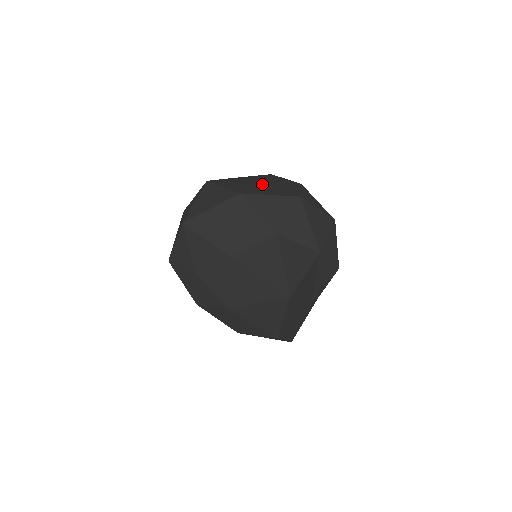
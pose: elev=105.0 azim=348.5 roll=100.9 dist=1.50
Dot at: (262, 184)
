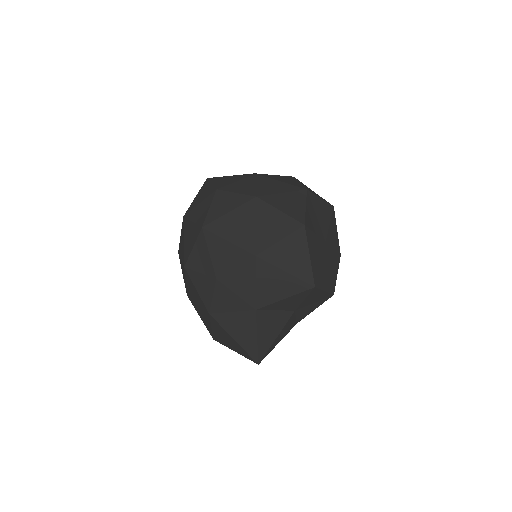
Dot at: (327, 251)
